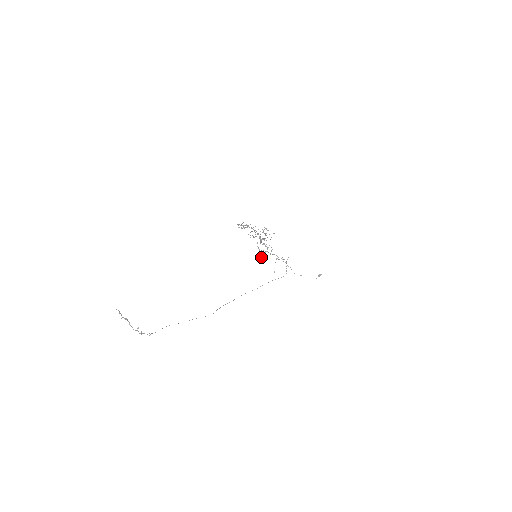
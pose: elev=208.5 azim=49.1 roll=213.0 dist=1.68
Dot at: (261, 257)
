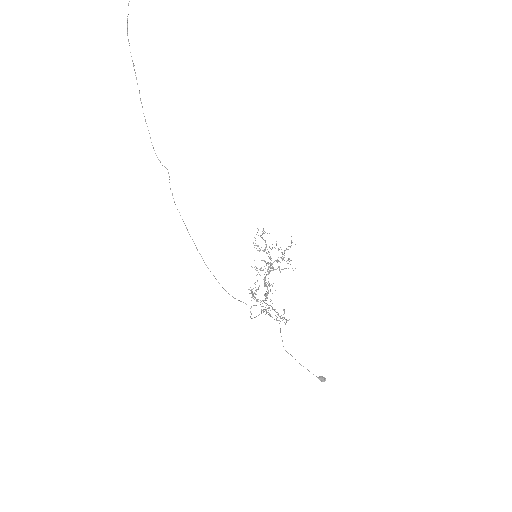
Dot at: occluded
